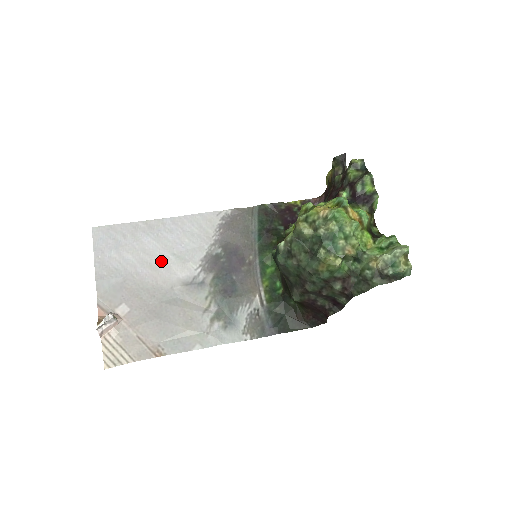
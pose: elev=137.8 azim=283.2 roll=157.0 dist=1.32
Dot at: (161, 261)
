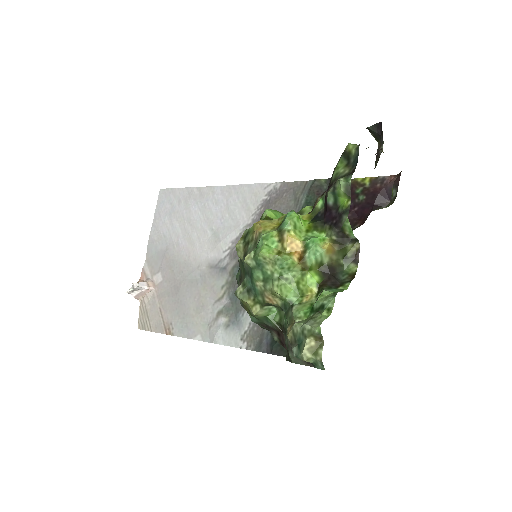
Dot at: (199, 235)
